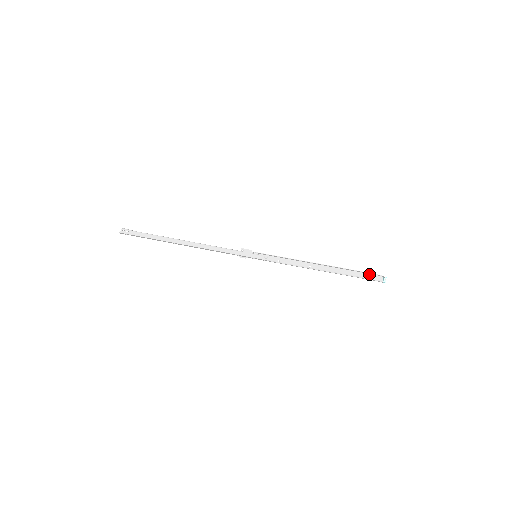
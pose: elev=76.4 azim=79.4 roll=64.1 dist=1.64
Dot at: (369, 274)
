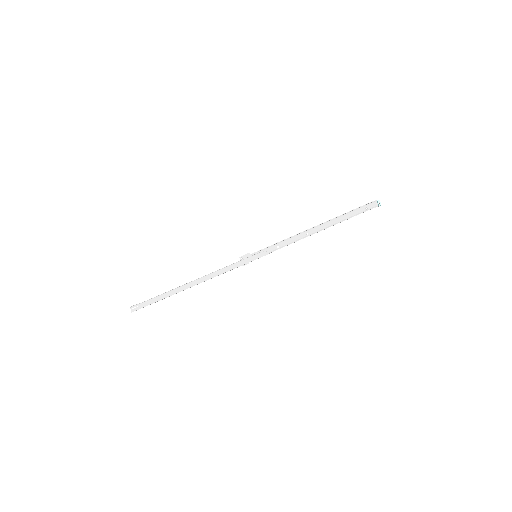
Dot at: (362, 207)
